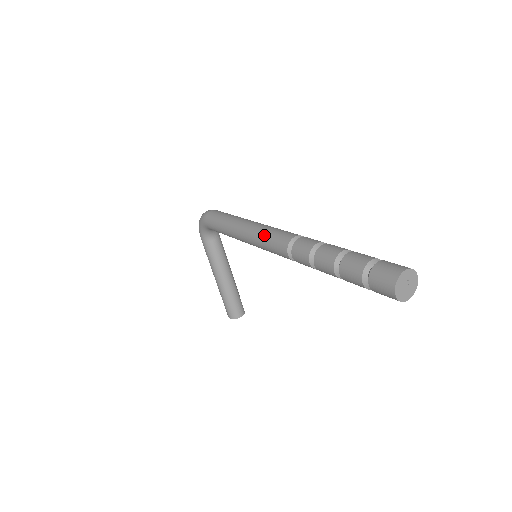
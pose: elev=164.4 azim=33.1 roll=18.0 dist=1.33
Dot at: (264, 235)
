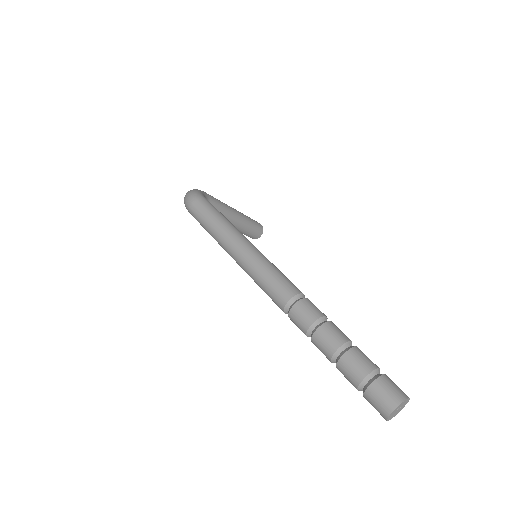
Dot at: (257, 282)
